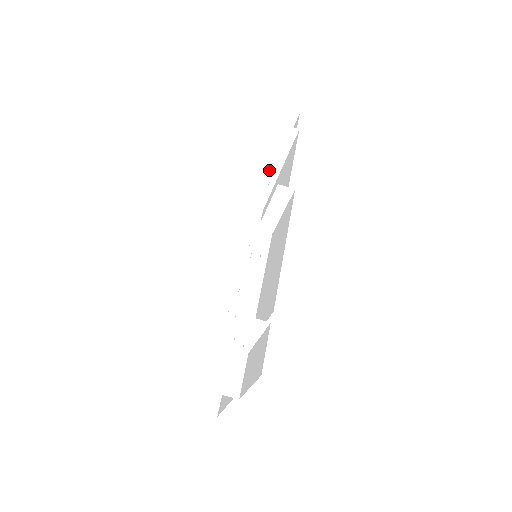
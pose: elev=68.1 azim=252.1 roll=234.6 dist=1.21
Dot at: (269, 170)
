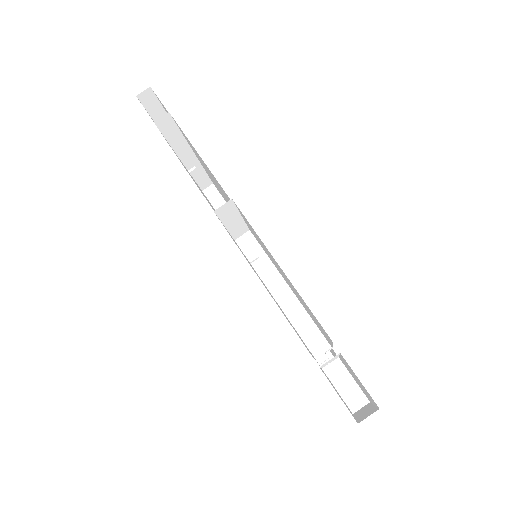
Dot at: (183, 160)
